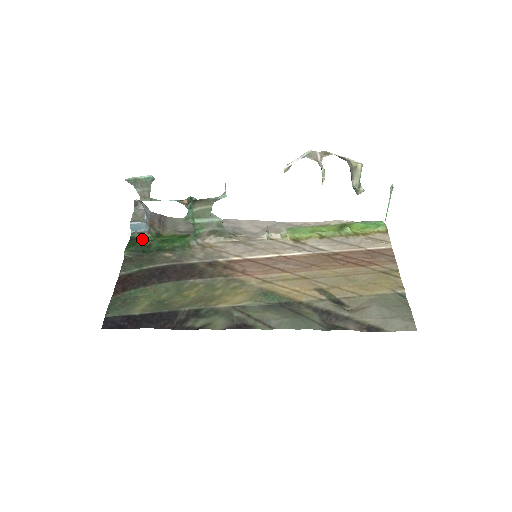
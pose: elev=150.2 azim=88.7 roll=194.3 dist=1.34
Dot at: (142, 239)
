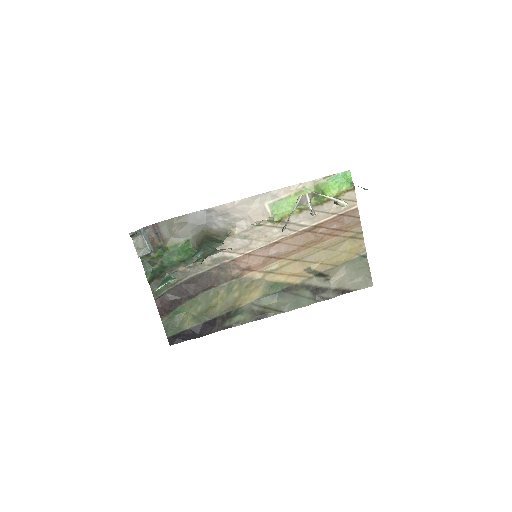
Dot at: (152, 259)
